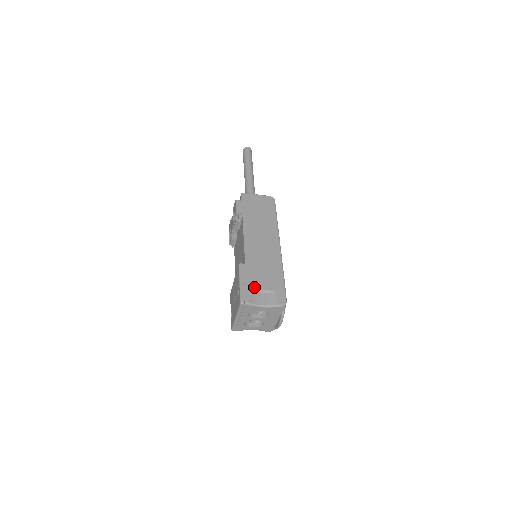
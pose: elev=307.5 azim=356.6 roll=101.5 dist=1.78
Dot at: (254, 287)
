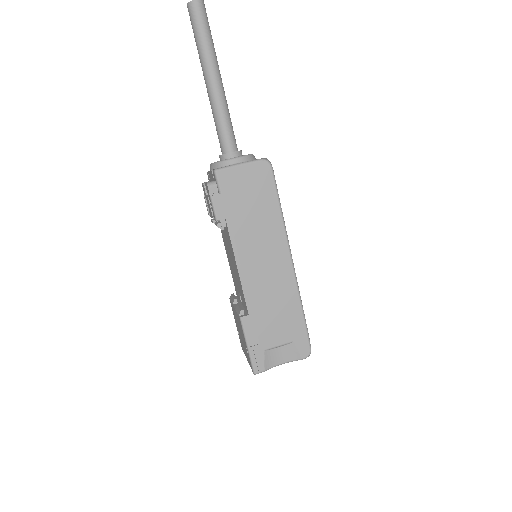
Dot at: (267, 346)
